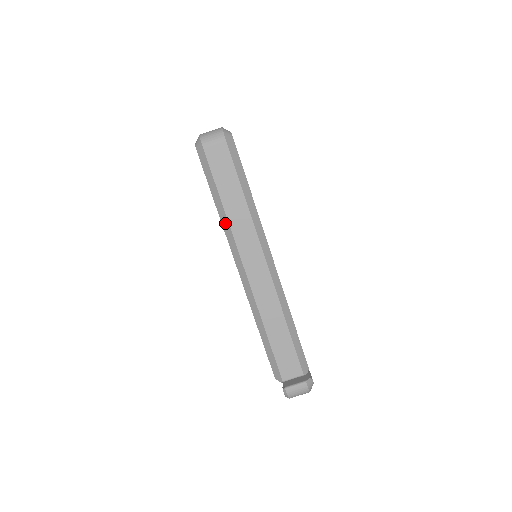
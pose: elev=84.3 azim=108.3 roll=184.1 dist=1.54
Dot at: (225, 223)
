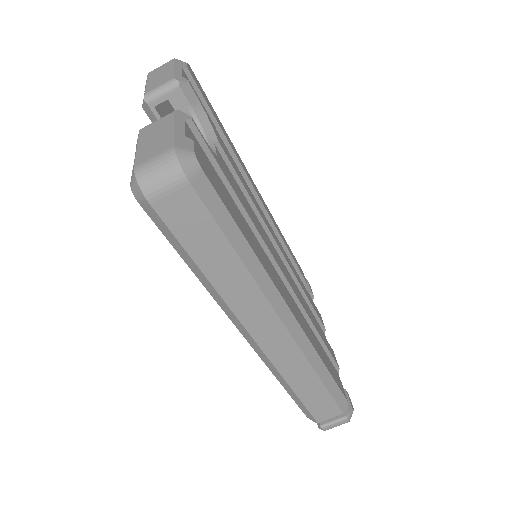
Dot at: (214, 294)
